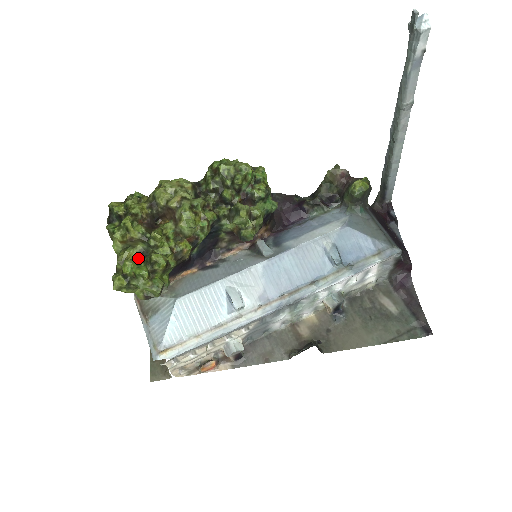
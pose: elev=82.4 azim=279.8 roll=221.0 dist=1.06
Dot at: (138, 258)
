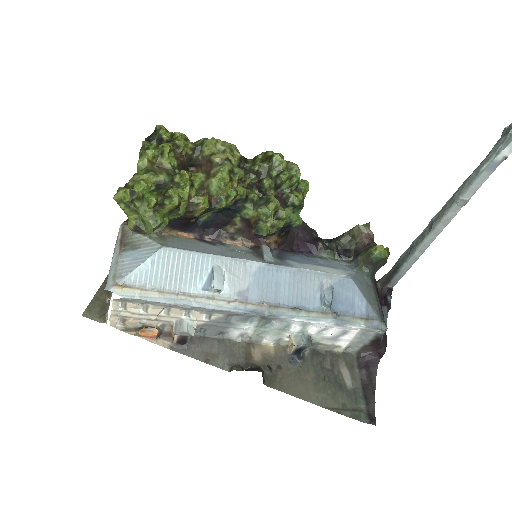
Dot at: (154, 186)
